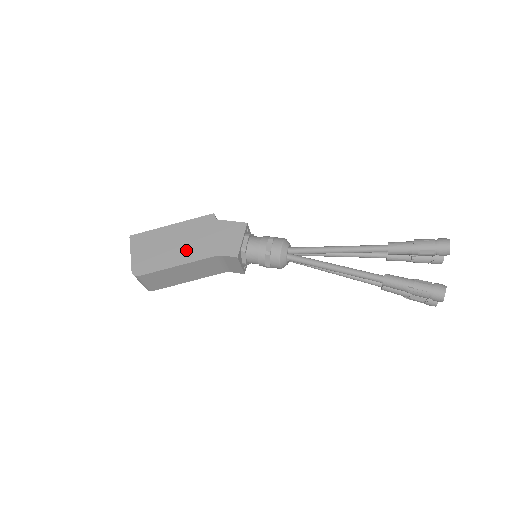
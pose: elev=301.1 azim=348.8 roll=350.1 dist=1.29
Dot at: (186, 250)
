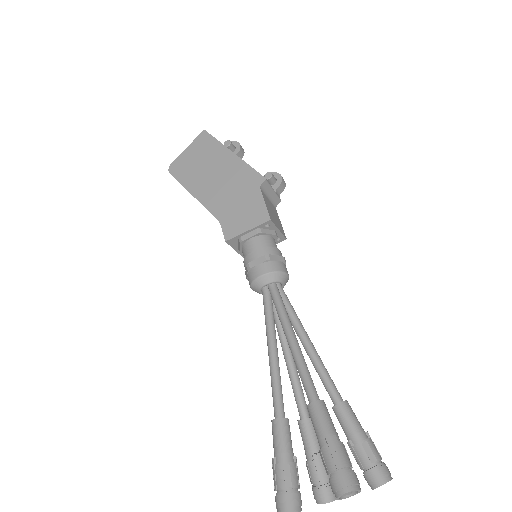
Dot at: (212, 189)
